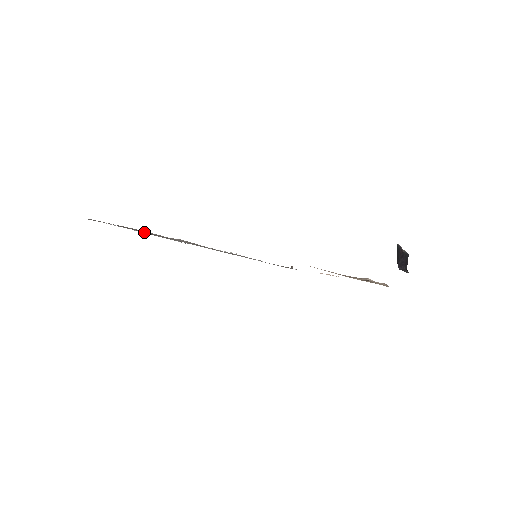
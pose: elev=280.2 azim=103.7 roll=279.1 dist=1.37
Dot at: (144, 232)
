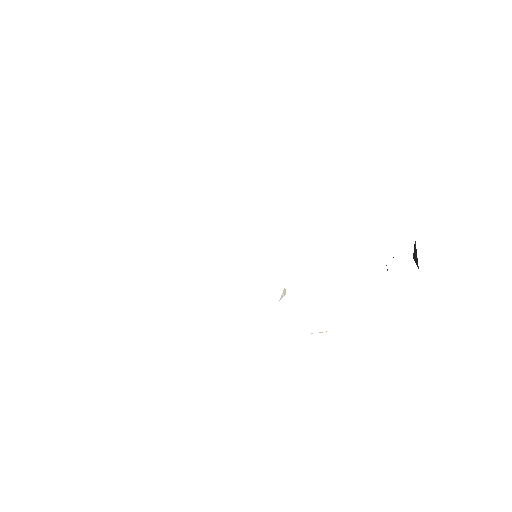
Dot at: occluded
